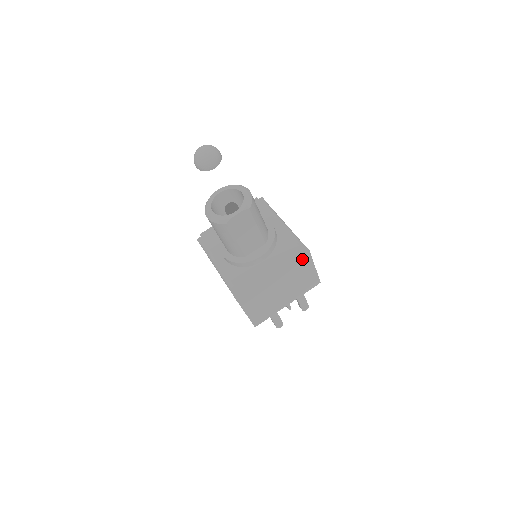
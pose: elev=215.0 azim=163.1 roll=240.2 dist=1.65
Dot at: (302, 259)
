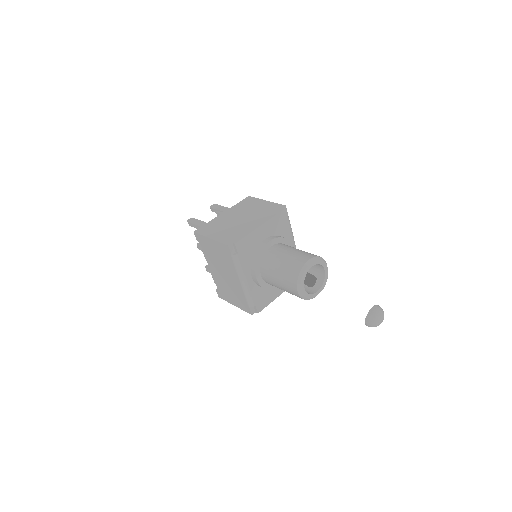
Dot at: occluded
